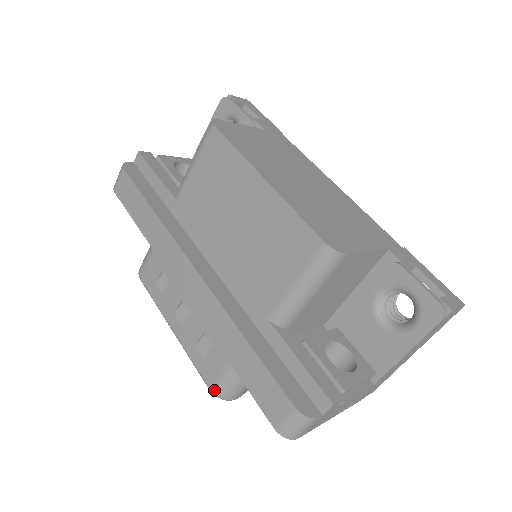
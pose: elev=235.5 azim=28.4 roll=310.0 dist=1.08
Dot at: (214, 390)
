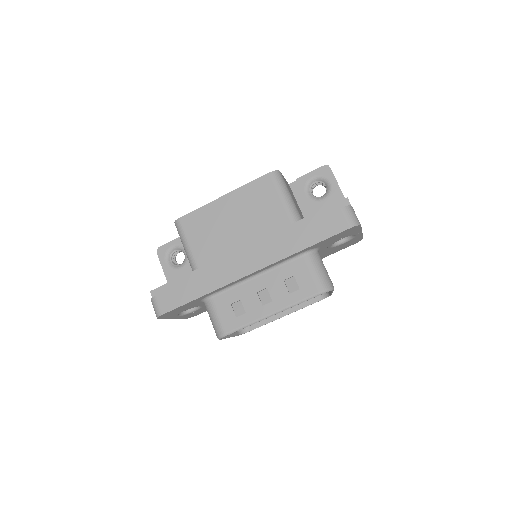
Dot at: (322, 289)
